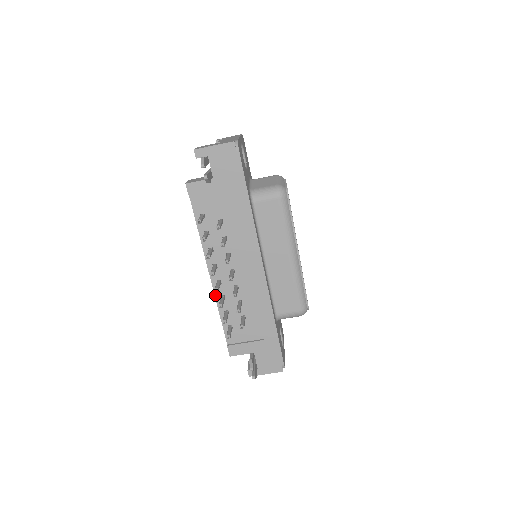
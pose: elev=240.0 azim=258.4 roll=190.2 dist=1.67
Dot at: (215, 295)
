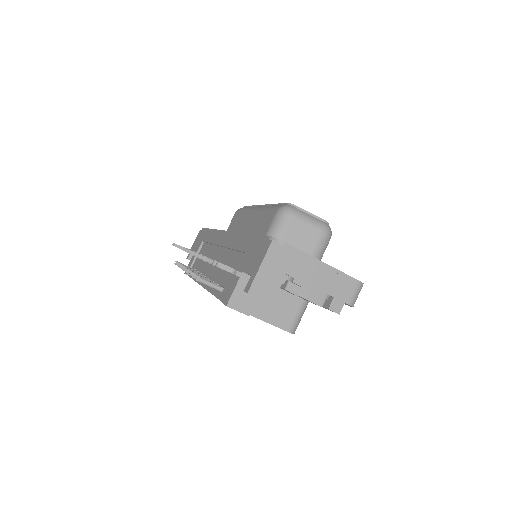
Dot at: (208, 291)
